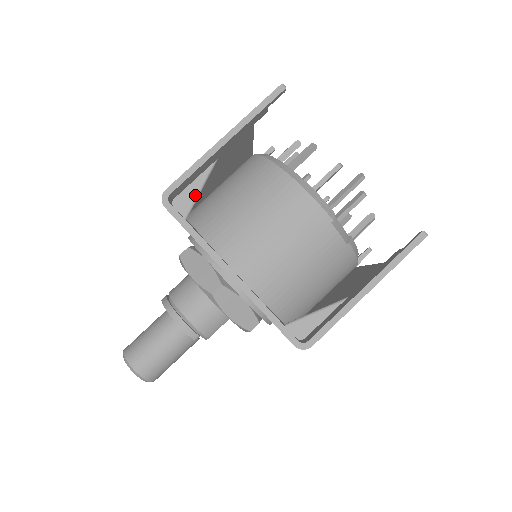
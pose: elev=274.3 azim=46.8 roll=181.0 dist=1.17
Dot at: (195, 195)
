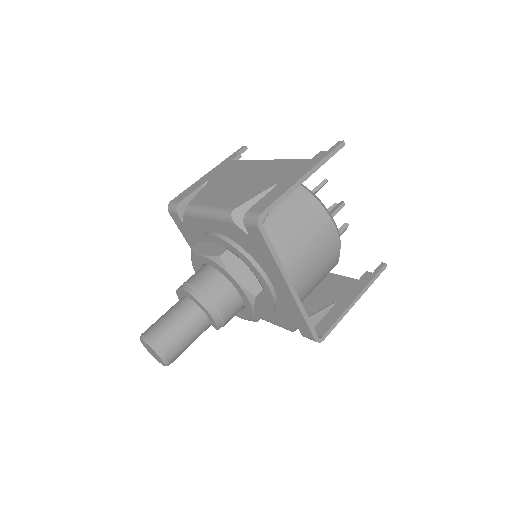
Dot at: (266, 215)
